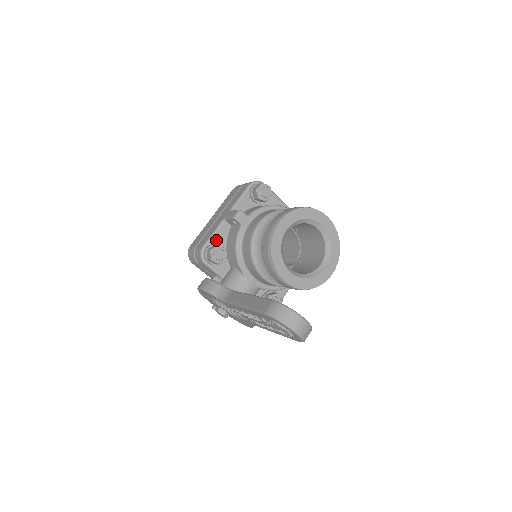
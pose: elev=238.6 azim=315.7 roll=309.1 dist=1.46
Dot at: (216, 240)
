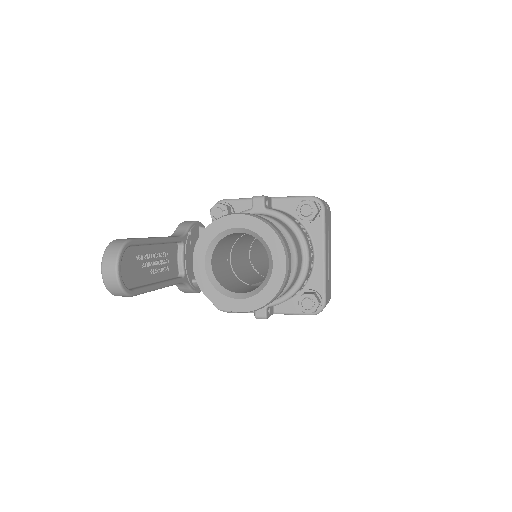
Dot at: (237, 206)
